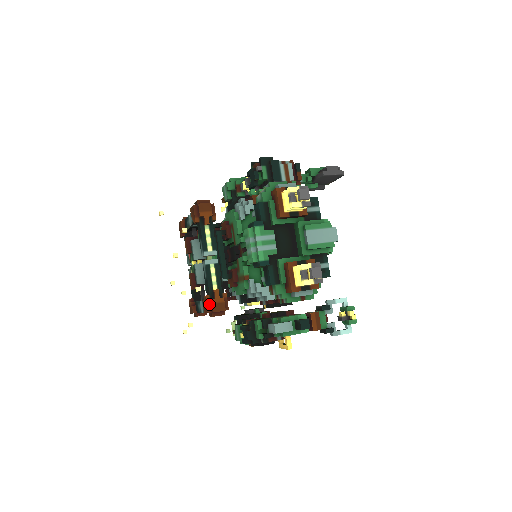
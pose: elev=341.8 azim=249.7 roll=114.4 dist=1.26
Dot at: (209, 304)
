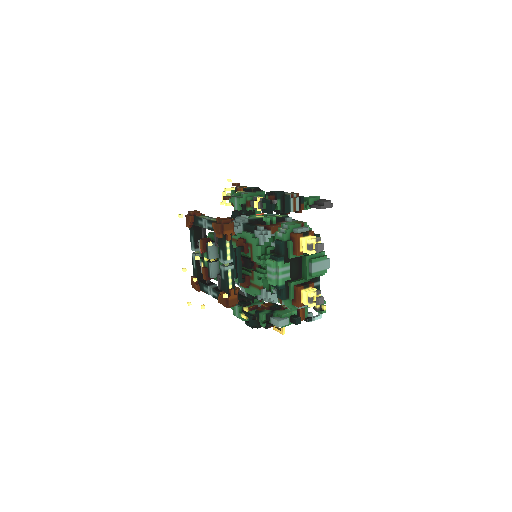
Dot at: (226, 299)
